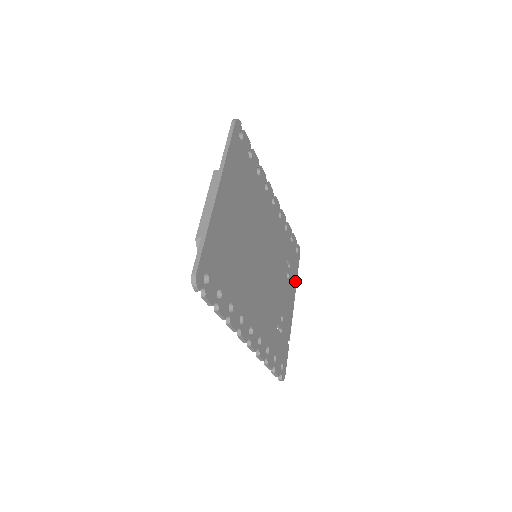
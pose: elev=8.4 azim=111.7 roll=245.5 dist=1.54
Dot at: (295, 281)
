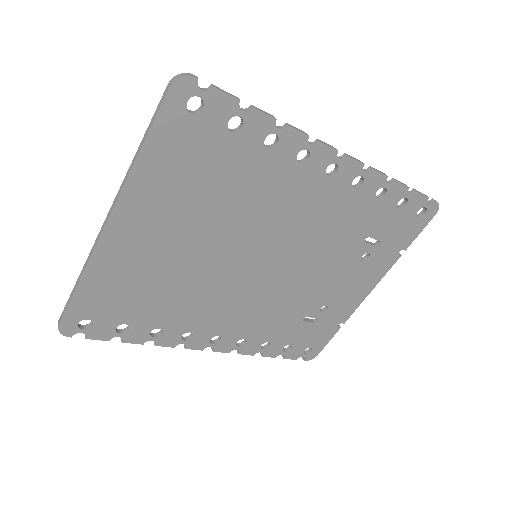
Dot at: (395, 255)
